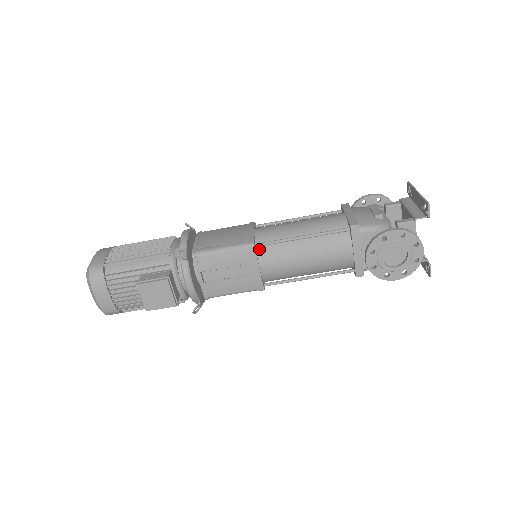
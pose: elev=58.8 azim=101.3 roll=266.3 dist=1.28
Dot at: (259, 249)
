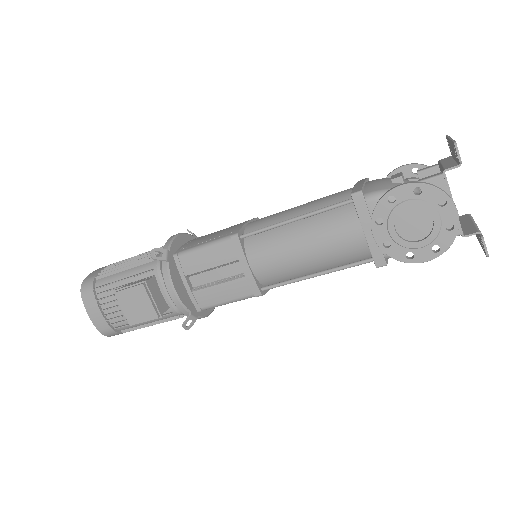
Dot at: (247, 241)
